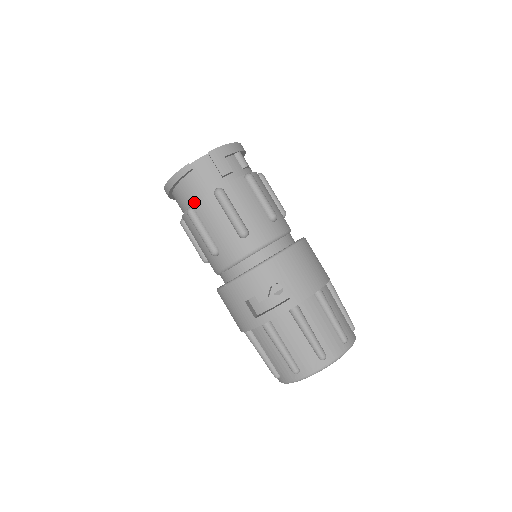
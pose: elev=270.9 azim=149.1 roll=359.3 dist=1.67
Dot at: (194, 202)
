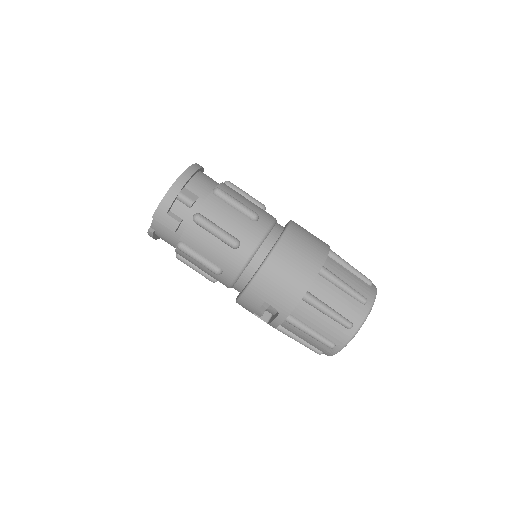
Dot at: occluded
